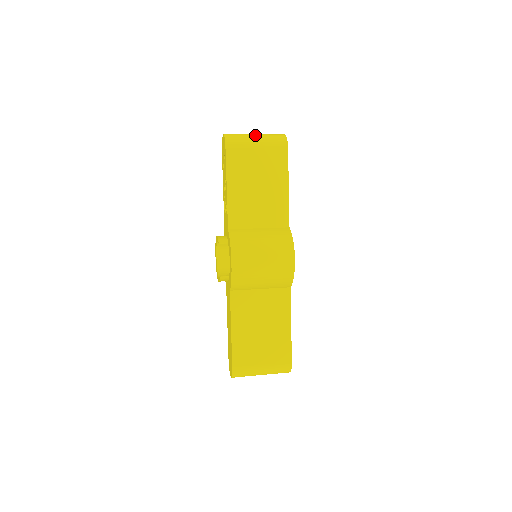
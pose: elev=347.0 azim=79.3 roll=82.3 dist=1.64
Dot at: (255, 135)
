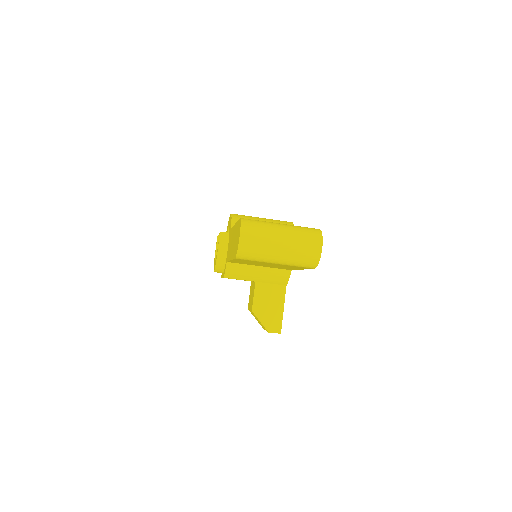
Dot at: occluded
